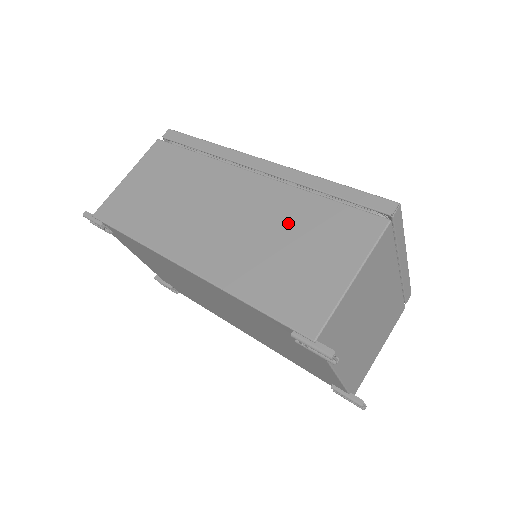
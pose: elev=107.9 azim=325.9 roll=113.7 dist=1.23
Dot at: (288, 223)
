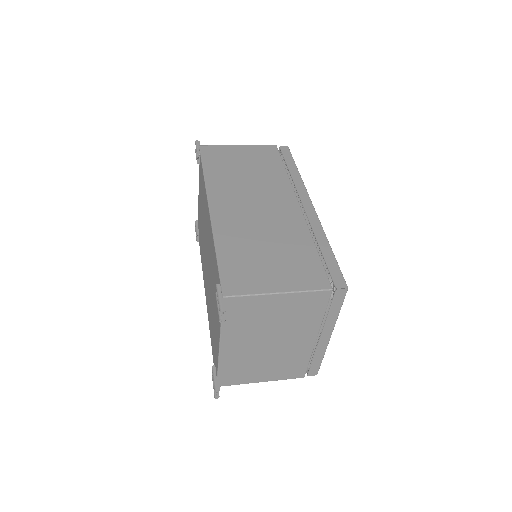
Dot at: (283, 241)
